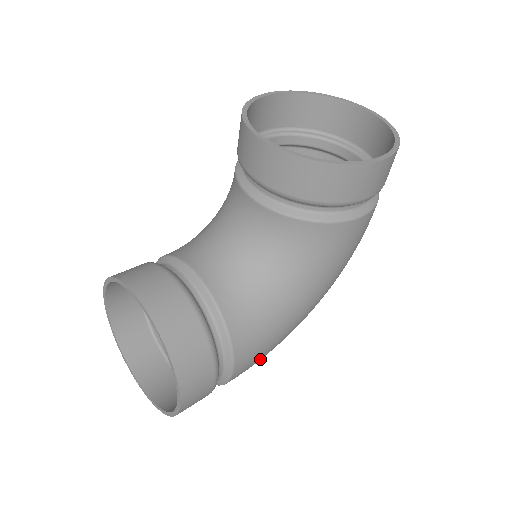
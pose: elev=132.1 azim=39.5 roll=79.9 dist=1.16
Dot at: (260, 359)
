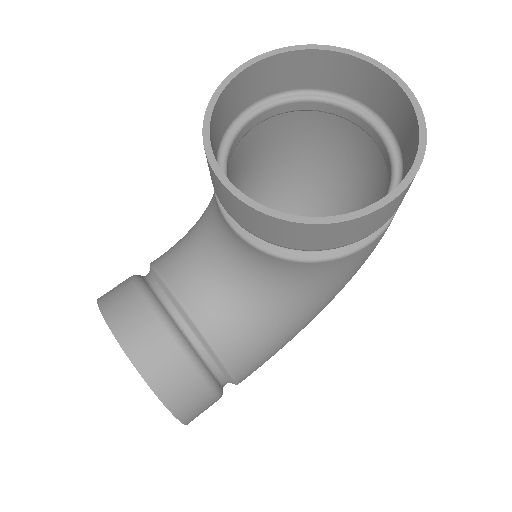
Dot at: occluded
